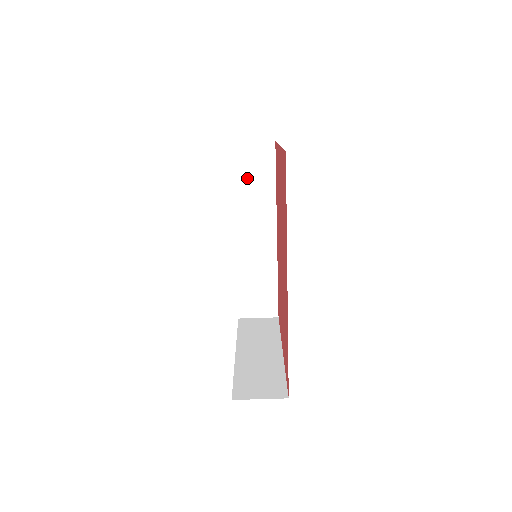
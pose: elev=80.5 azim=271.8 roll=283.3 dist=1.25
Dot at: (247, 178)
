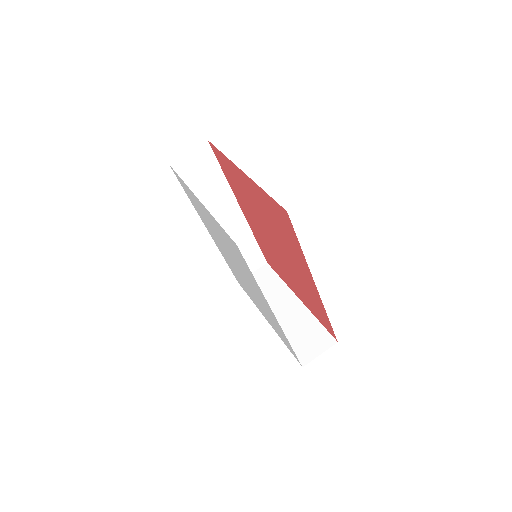
Dot at: (197, 183)
